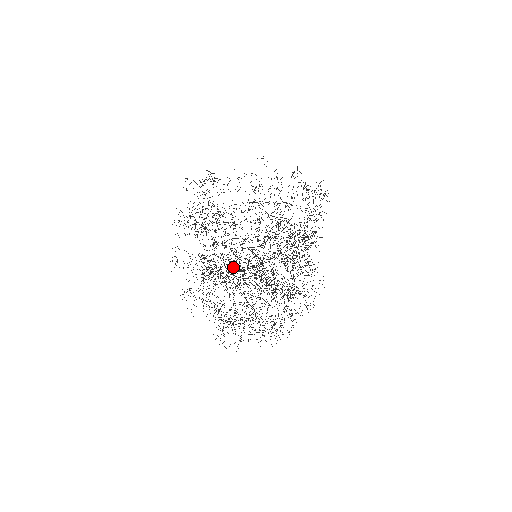
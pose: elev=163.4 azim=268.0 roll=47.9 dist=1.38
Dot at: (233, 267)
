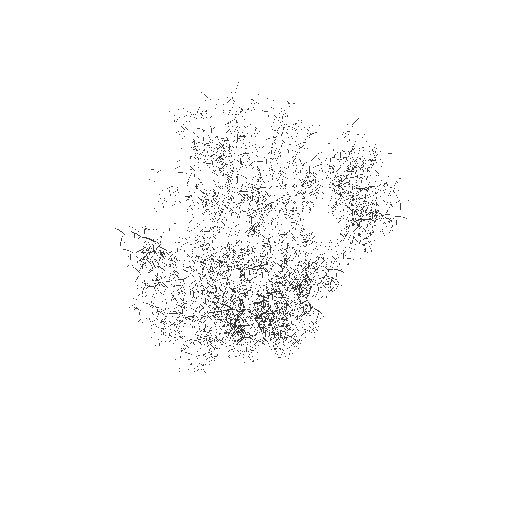
Dot at: (247, 215)
